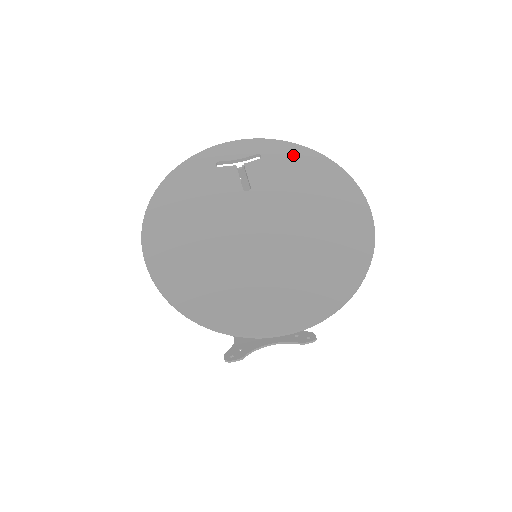
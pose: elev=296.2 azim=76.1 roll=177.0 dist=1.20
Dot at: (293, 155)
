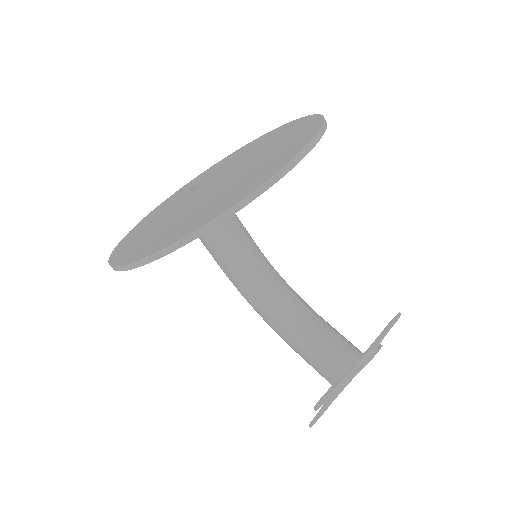
Dot at: (226, 159)
